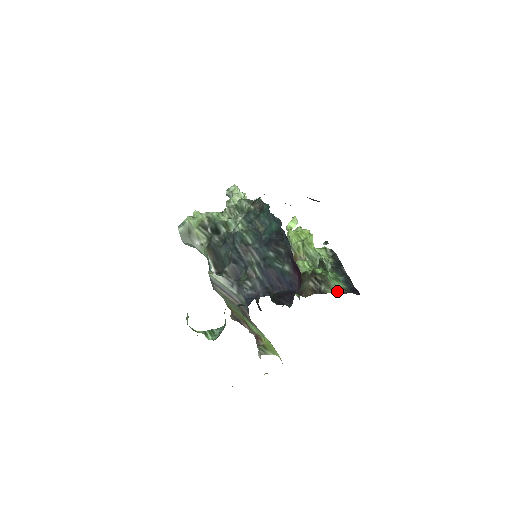
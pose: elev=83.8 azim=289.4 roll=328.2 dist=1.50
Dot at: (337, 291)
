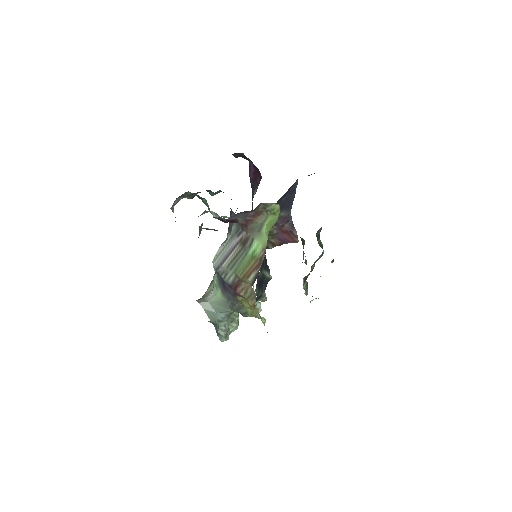
Dot at: occluded
